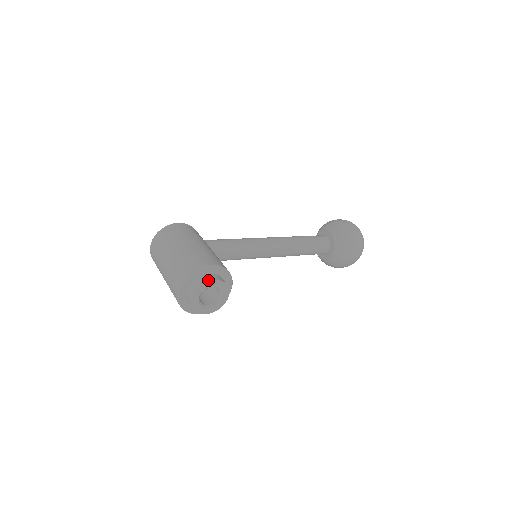
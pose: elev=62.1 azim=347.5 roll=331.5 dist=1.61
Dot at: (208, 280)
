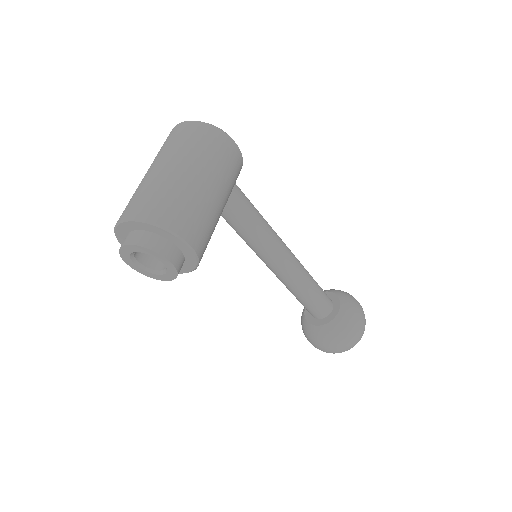
Dot at: (164, 253)
